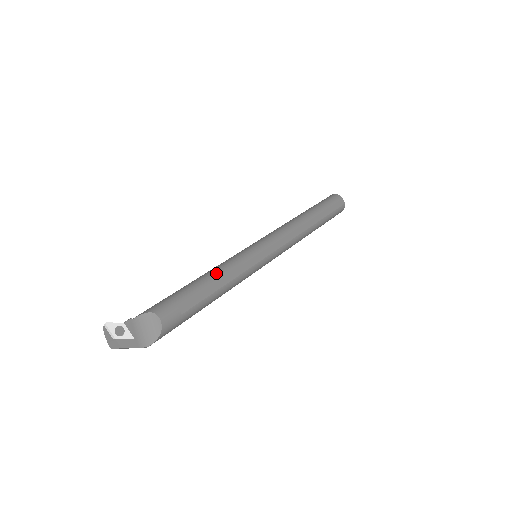
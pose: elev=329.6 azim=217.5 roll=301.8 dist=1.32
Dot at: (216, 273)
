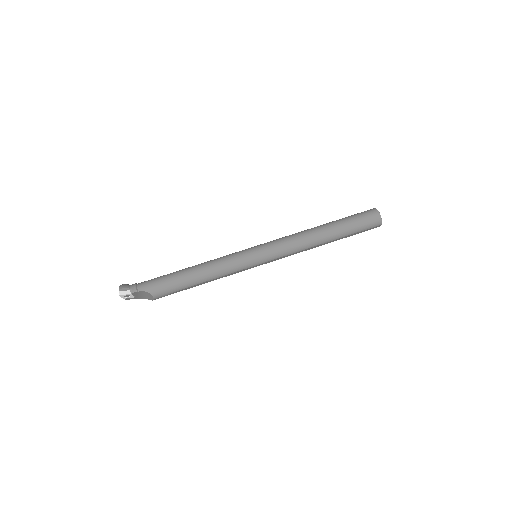
Dot at: (210, 276)
